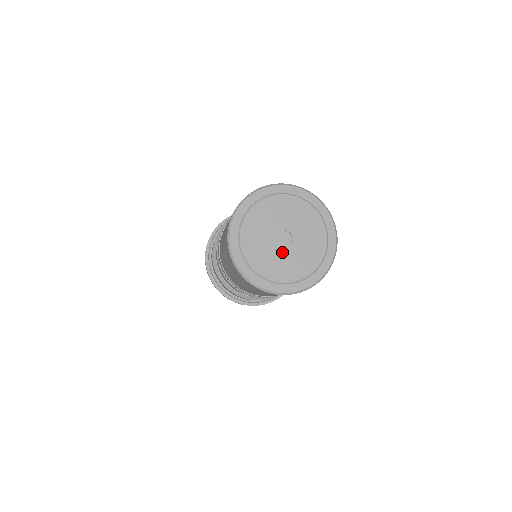
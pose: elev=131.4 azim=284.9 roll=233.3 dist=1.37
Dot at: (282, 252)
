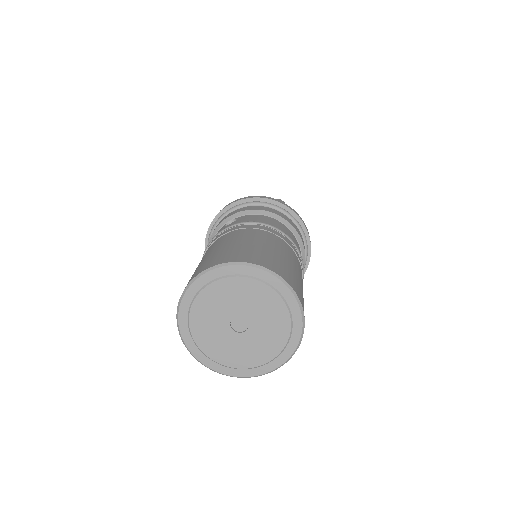
Dot at: (234, 337)
